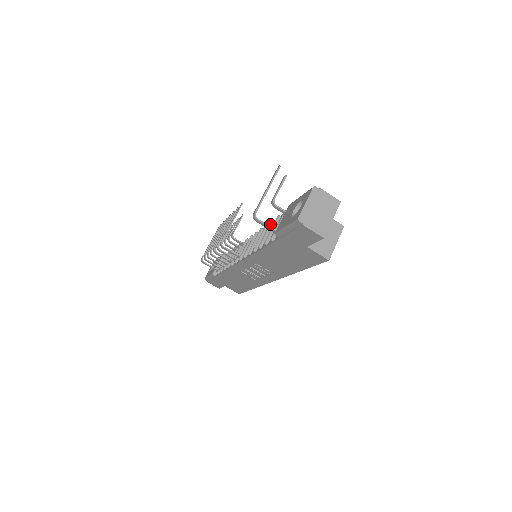
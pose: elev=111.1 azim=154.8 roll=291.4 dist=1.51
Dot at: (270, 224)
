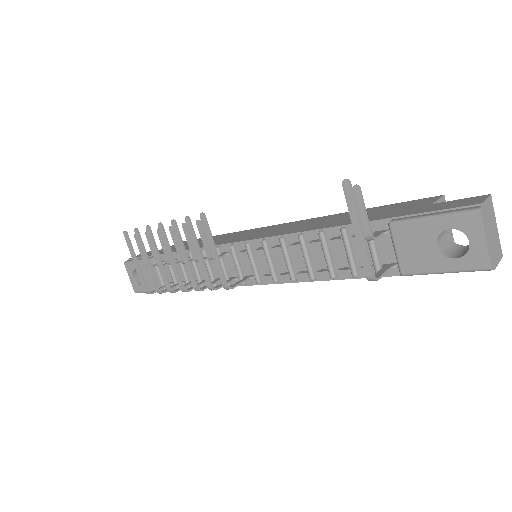
Dot at: (324, 241)
